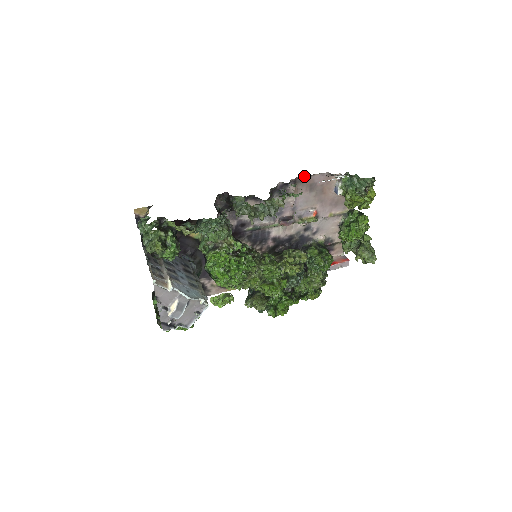
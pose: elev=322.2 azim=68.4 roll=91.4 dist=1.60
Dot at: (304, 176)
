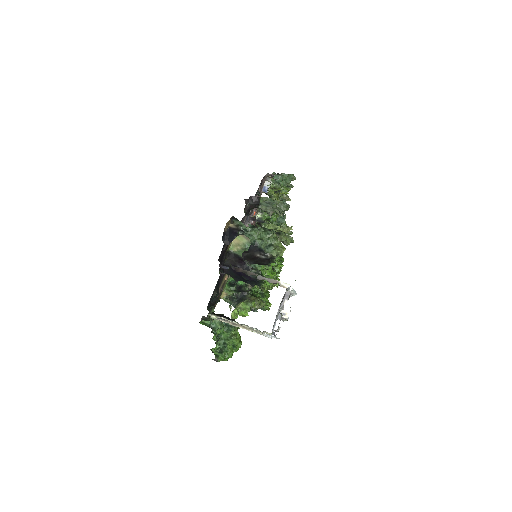
Dot at: (263, 177)
